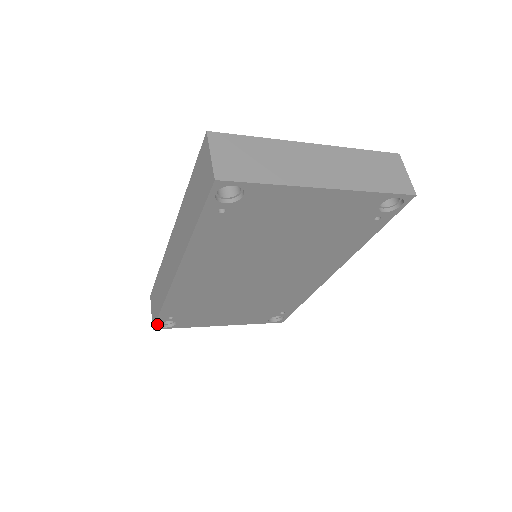
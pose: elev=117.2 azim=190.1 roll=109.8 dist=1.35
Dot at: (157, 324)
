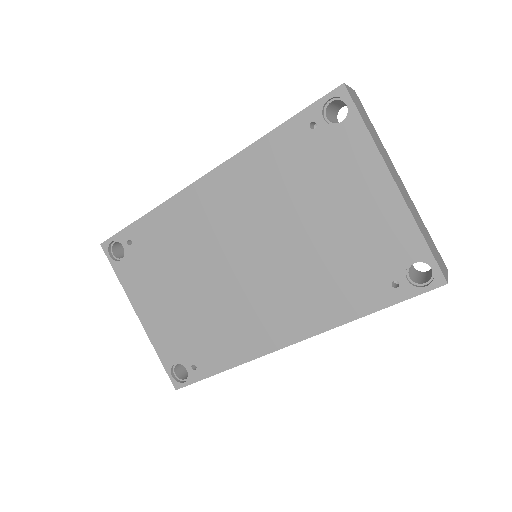
Dot at: (112, 240)
